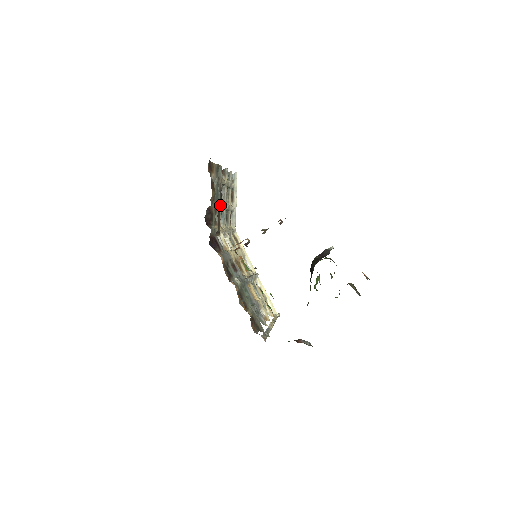
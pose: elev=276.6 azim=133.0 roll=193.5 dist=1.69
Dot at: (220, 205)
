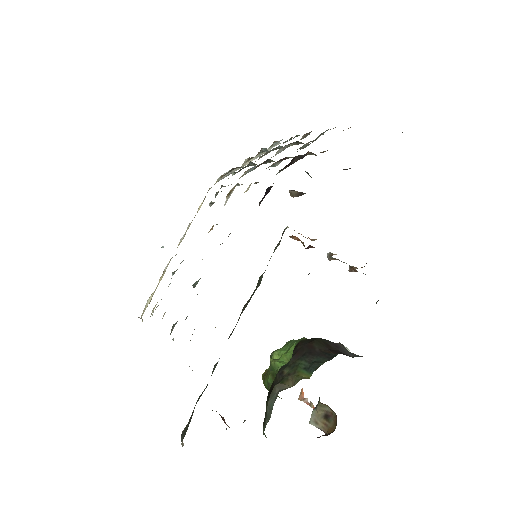
Dot at: occluded
